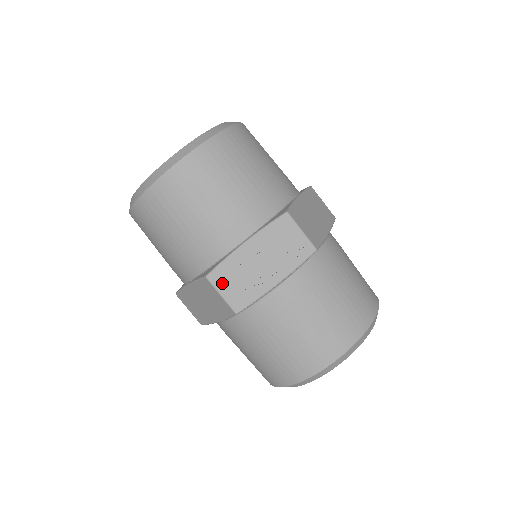
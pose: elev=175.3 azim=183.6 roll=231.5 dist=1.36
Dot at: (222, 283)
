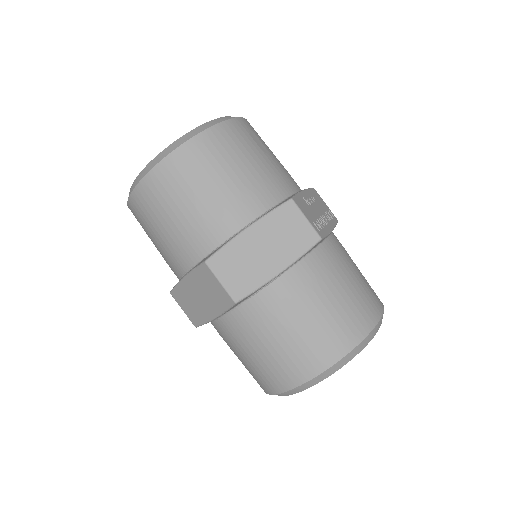
Dot at: (303, 209)
